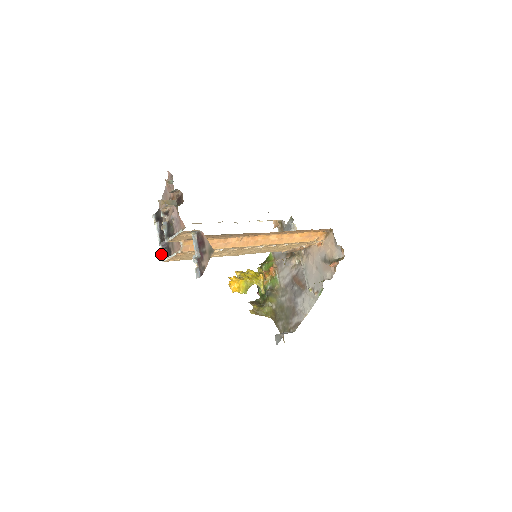
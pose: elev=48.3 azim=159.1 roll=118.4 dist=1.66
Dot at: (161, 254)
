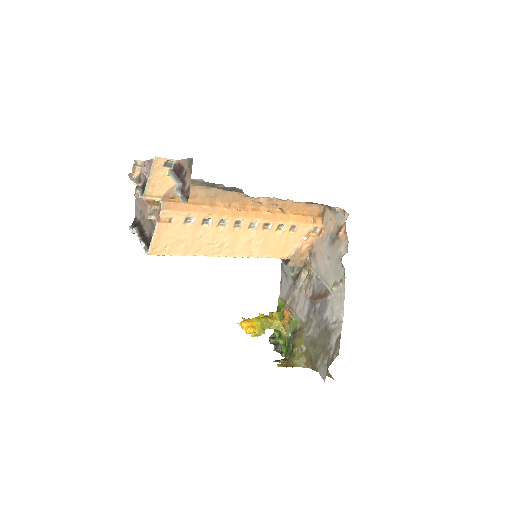
Dot at: (144, 249)
